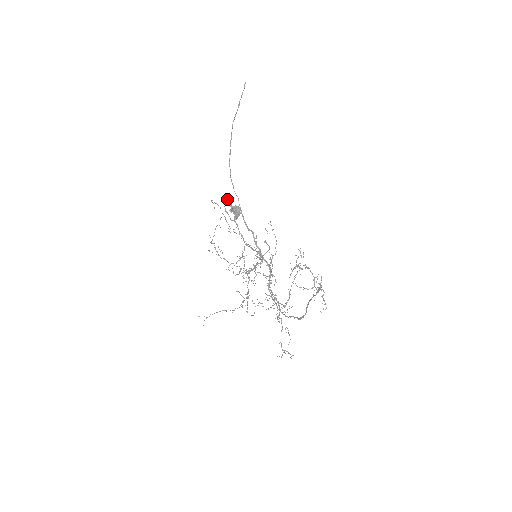
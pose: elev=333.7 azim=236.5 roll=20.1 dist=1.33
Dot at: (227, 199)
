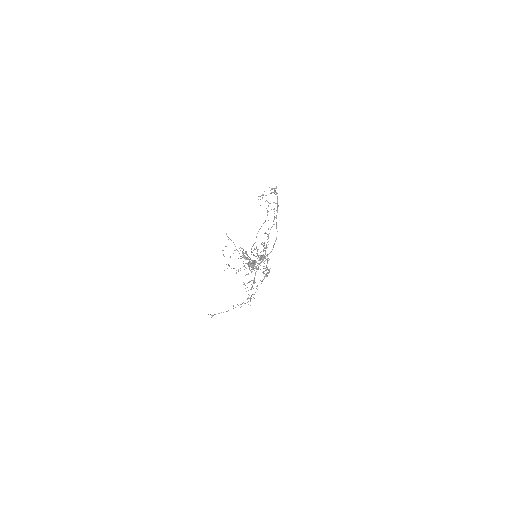
Dot at: (243, 250)
